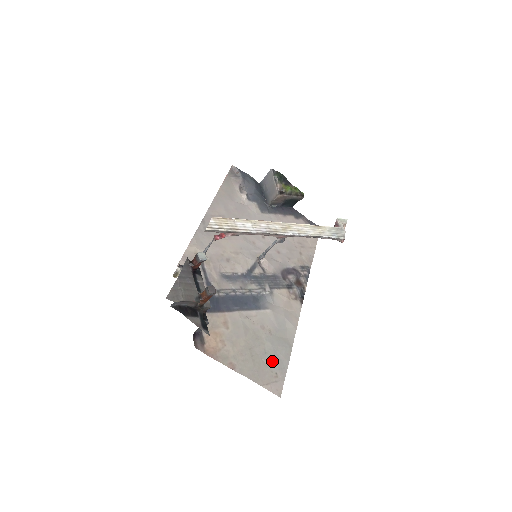
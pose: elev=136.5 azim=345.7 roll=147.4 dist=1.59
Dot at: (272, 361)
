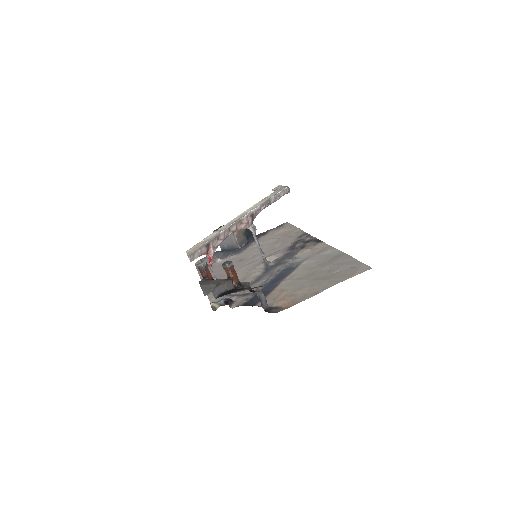
Dot at: (340, 268)
